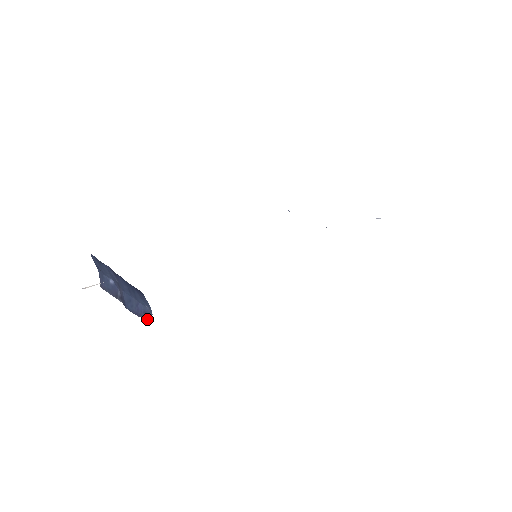
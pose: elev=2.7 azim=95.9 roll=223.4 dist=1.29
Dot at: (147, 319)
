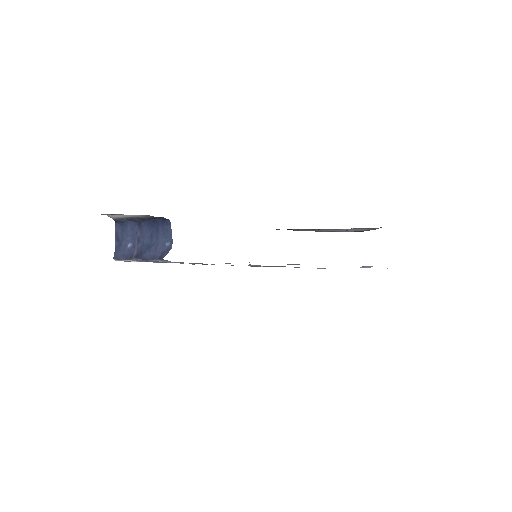
Dot at: (165, 255)
